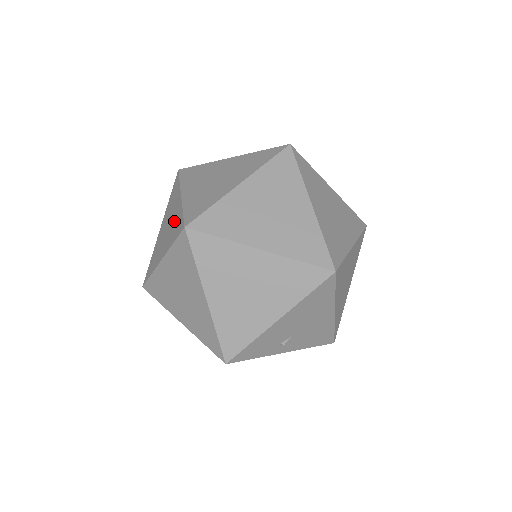
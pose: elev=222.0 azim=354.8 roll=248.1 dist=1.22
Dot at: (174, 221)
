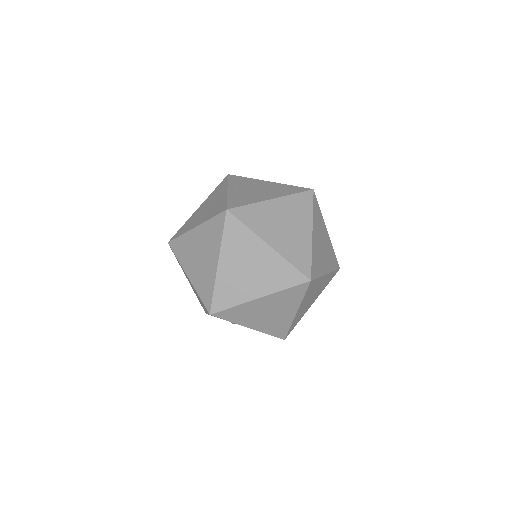
Dot at: occluded
